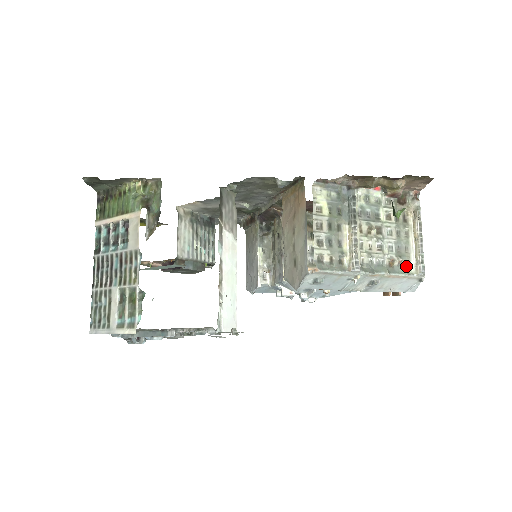
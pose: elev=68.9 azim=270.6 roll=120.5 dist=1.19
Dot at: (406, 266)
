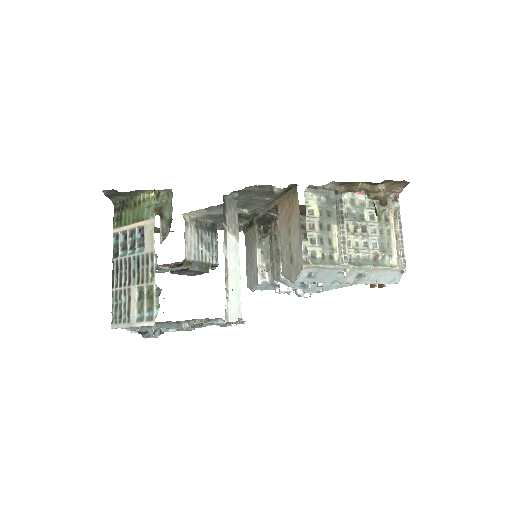
Dot at: (389, 260)
